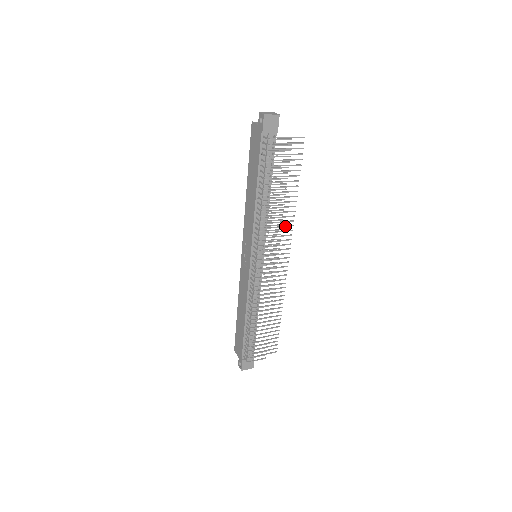
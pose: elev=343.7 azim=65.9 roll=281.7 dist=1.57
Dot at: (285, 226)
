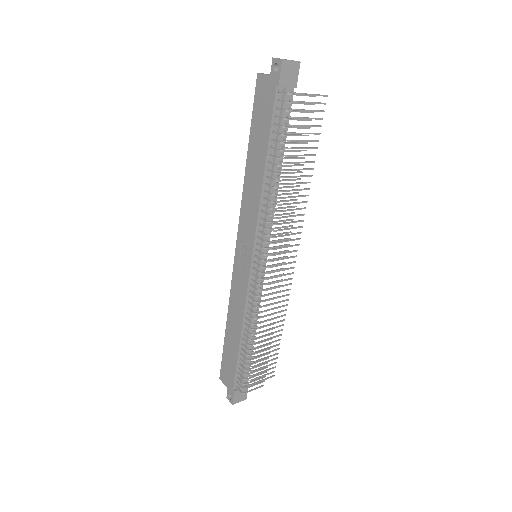
Dot at: (296, 215)
